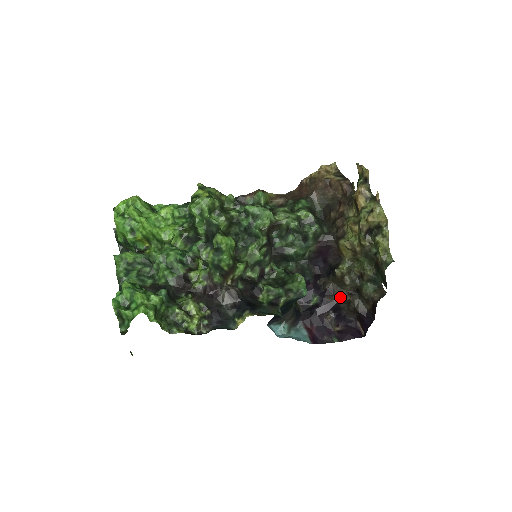
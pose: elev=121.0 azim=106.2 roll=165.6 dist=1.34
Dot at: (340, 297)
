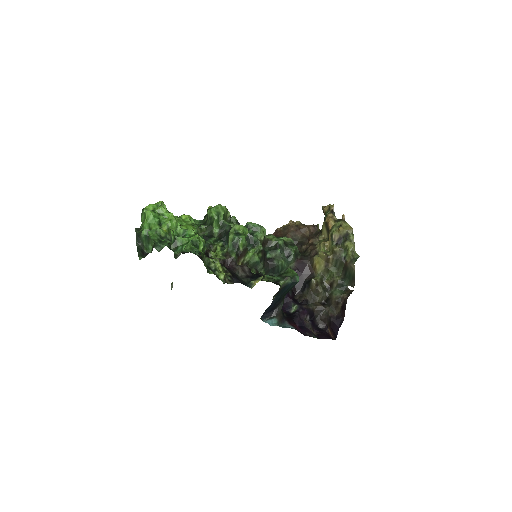
Dot at: (314, 305)
